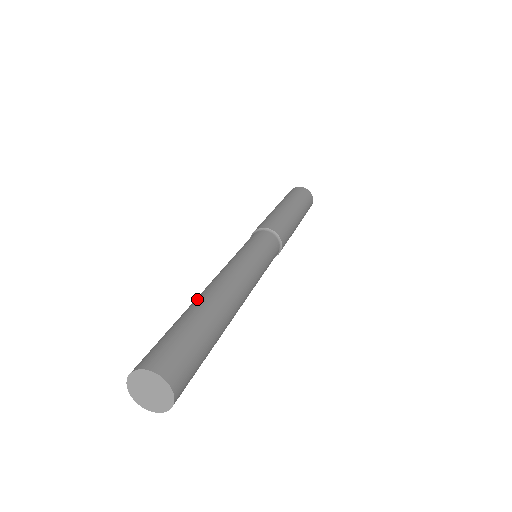
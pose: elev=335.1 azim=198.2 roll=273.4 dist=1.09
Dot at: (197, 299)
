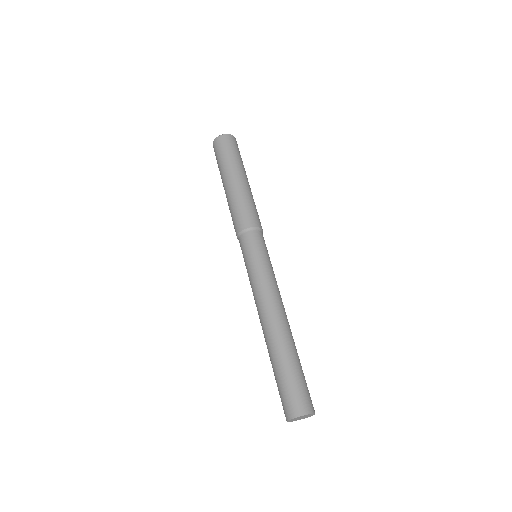
Dot at: occluded
